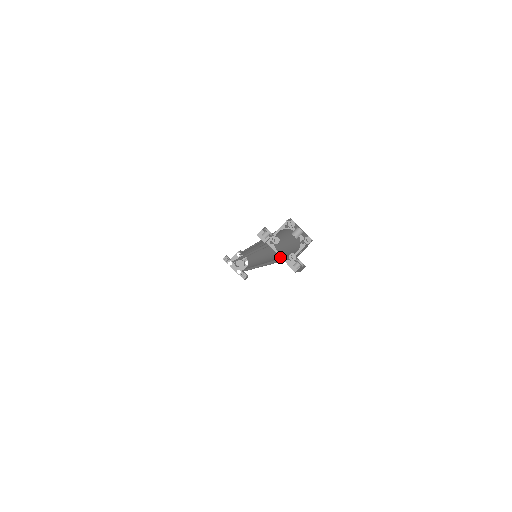
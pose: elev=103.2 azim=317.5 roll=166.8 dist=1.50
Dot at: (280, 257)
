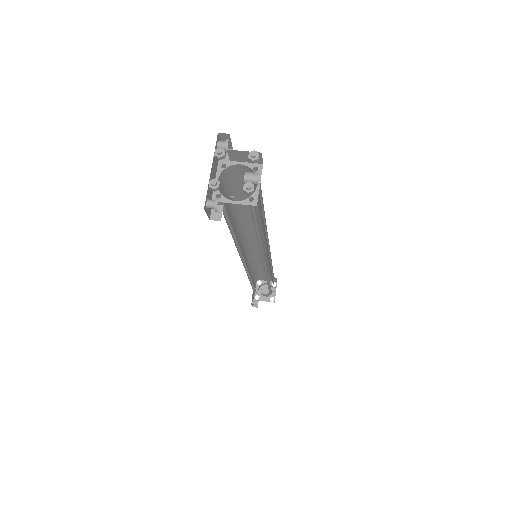
Dot at: occluded
